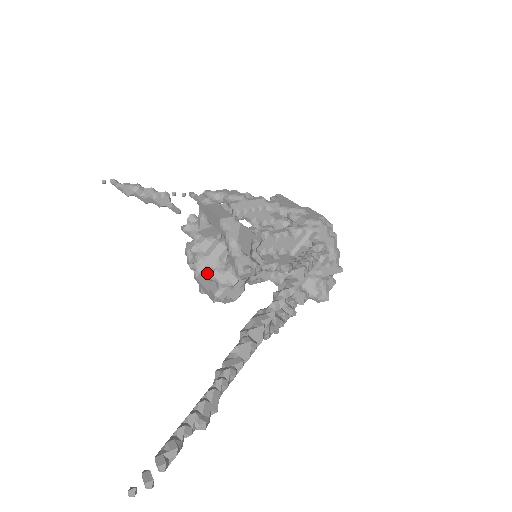
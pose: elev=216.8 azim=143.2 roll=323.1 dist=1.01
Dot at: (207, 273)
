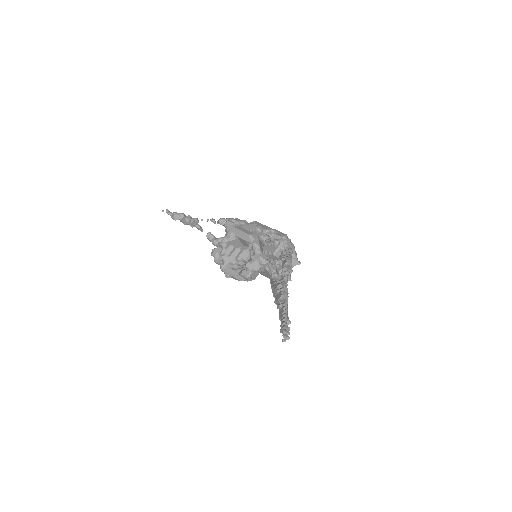
Dot at: (231, 266)
